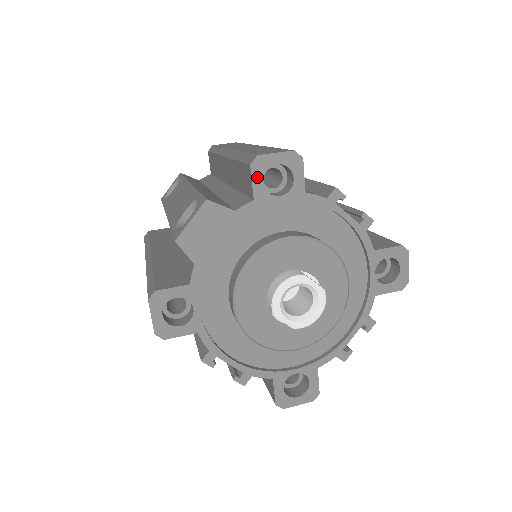
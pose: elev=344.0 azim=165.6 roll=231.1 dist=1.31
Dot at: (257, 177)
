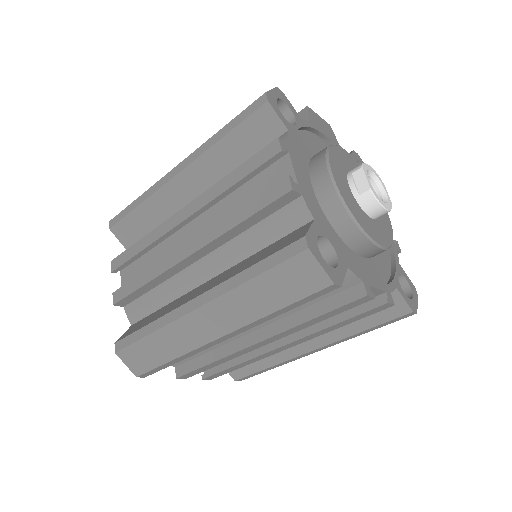
Dot at: (354, 156)
